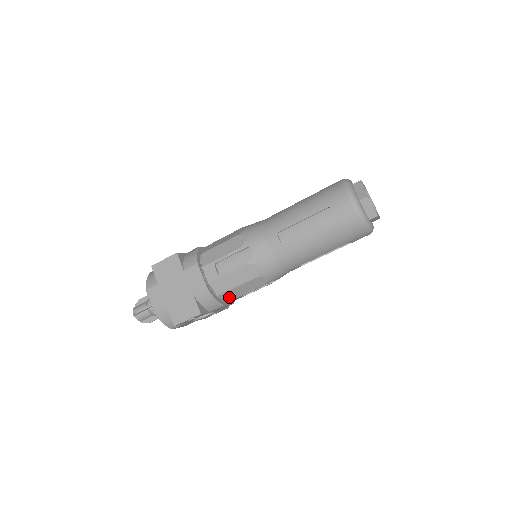
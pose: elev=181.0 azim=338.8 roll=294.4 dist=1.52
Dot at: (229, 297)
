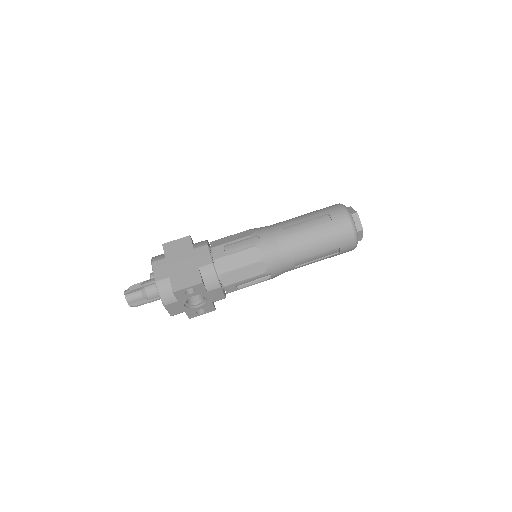
Dot at: (228, 280)
